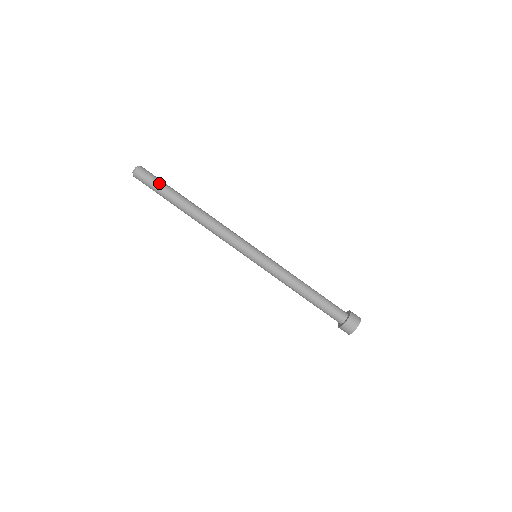
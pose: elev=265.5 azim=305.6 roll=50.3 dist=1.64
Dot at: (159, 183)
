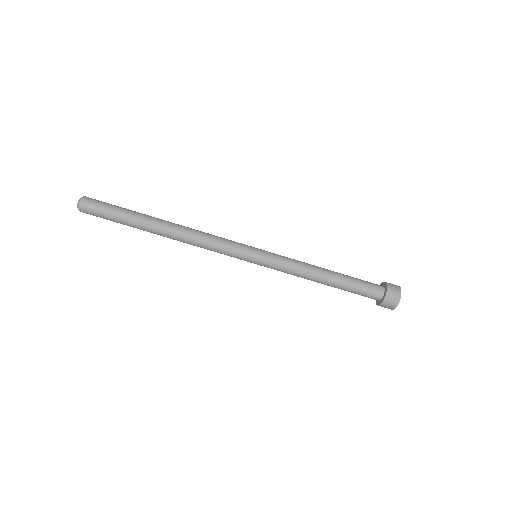
Dot at: (112, 211)
